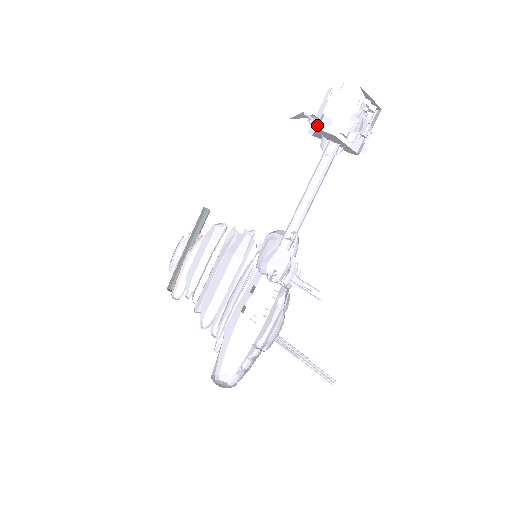
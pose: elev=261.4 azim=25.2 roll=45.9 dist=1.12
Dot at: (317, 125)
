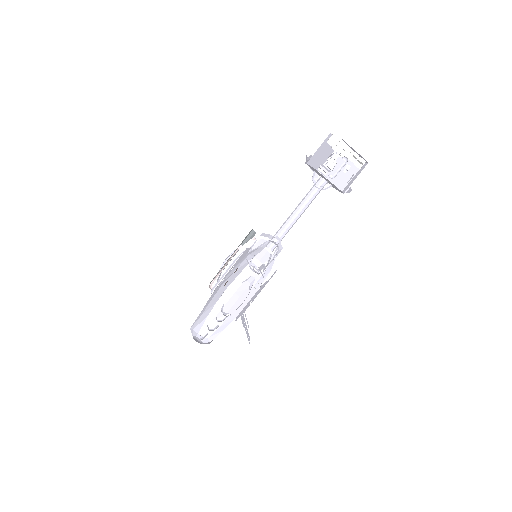
Dot at: occluded
